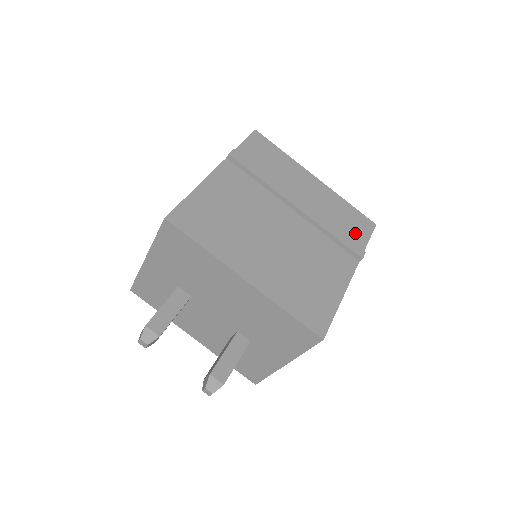
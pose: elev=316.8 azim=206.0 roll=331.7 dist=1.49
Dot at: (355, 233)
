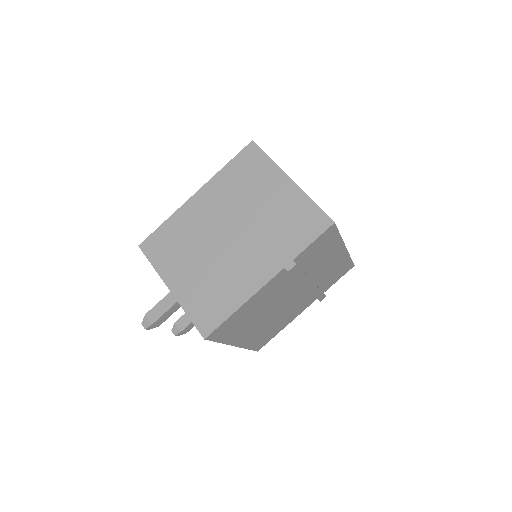
Dot at: (333, 280)
